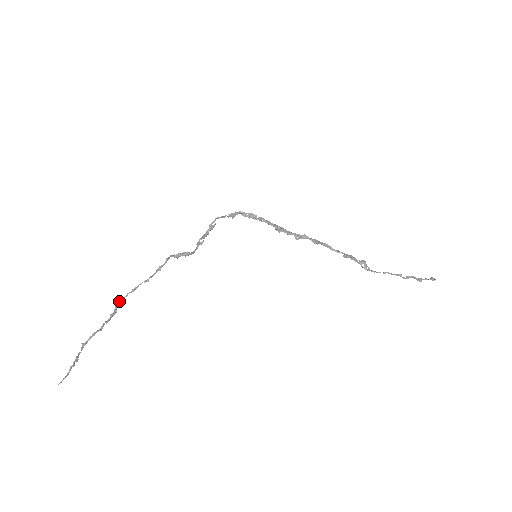
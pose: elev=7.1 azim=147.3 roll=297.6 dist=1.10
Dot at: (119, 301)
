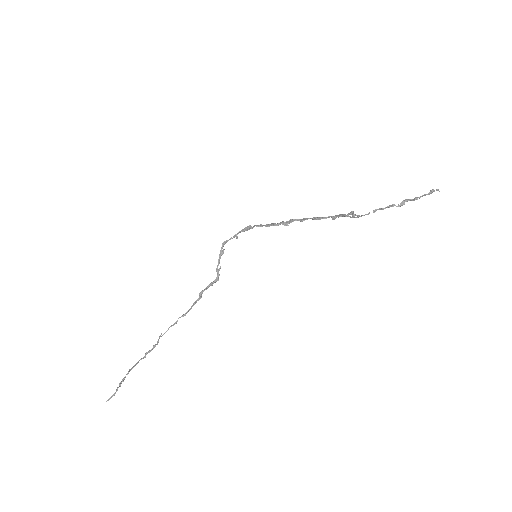
Dot at: (162, 335)
